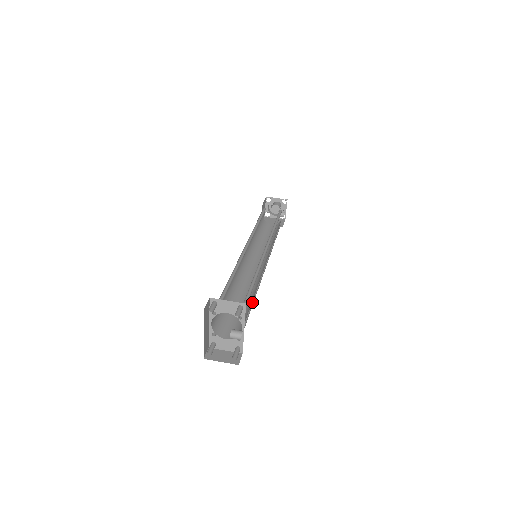
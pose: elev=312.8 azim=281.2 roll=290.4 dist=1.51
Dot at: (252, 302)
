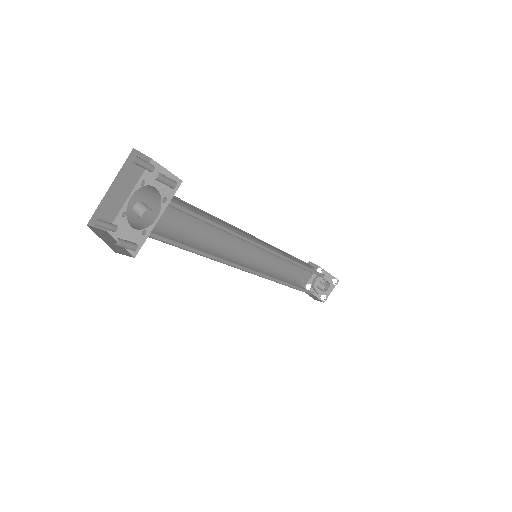
Dot at: (205, 256)
